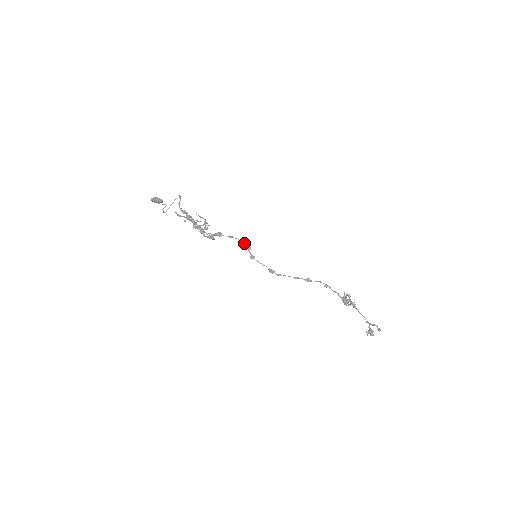
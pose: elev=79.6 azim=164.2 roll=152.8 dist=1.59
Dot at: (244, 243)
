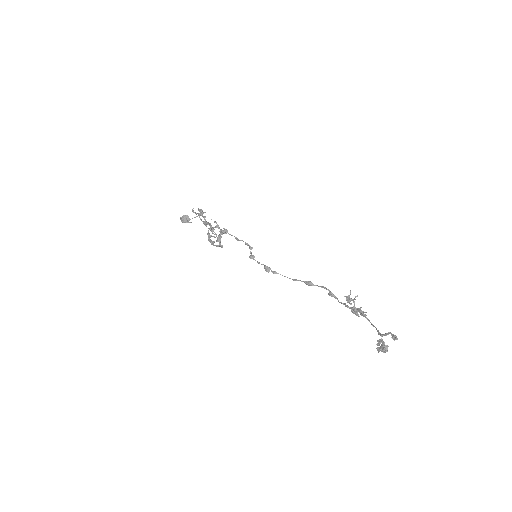
Dot at: (248, 244)
